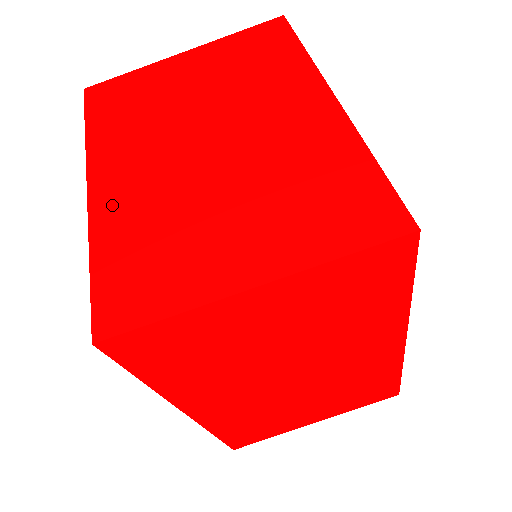
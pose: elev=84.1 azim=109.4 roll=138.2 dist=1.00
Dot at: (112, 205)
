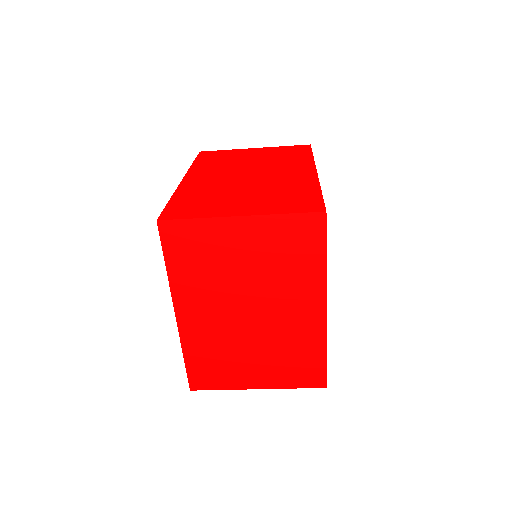
Dot at: (192, 332)
